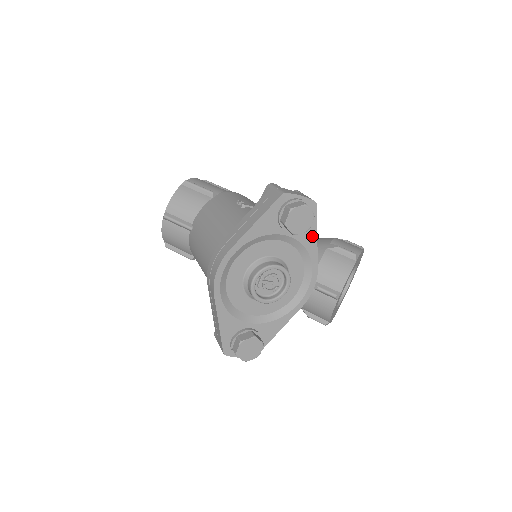
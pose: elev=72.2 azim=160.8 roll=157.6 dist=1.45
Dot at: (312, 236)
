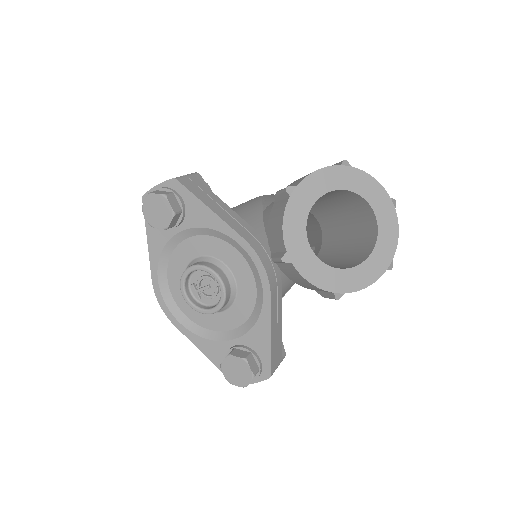
Dot at: (205, 212)
